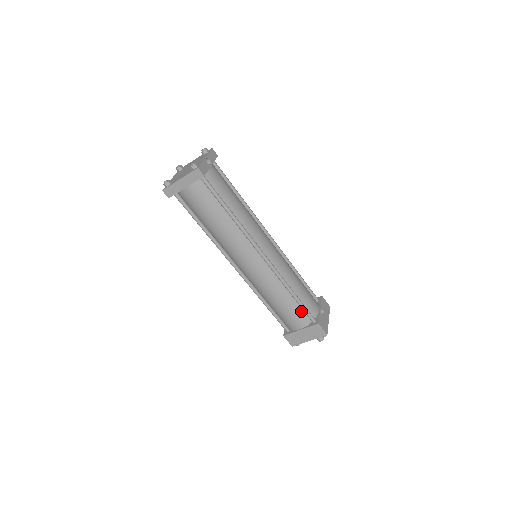
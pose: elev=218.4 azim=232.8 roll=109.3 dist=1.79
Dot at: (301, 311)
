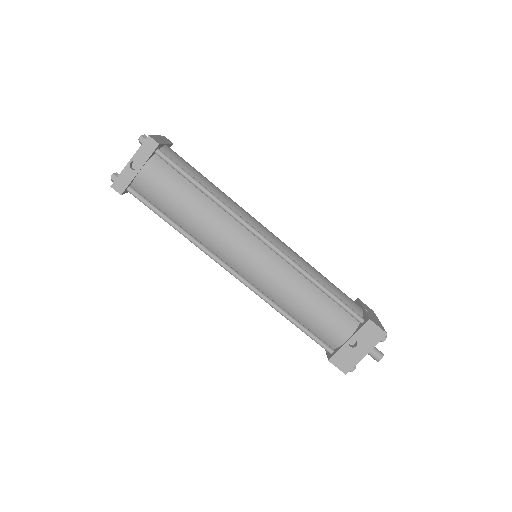
Dot at: occluded
